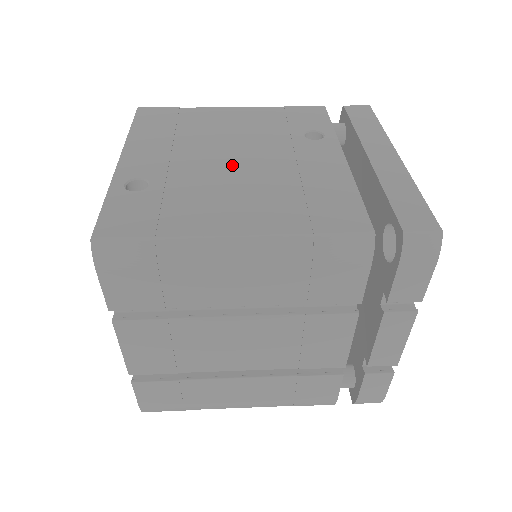
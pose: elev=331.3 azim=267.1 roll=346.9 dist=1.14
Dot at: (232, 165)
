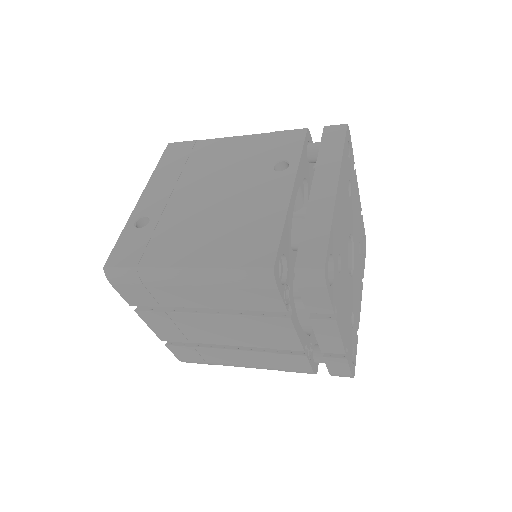
Dot at: (207, 201)
